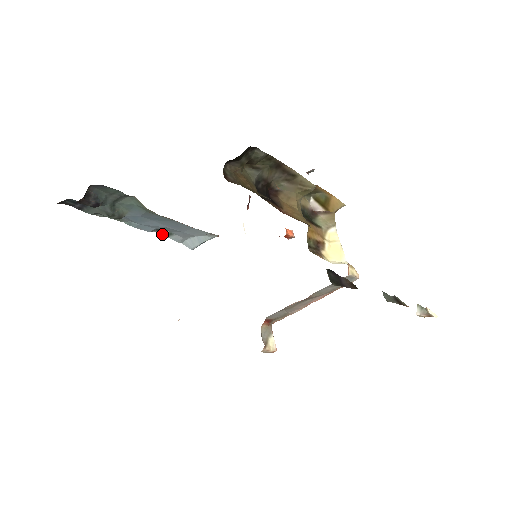
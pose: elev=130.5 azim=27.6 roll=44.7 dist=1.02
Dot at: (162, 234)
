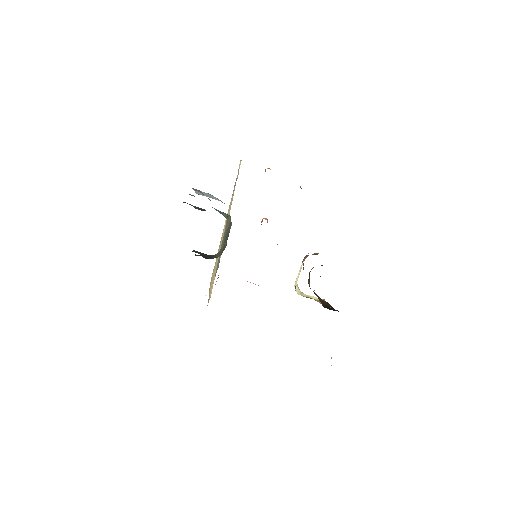
Dot at: (192, 188)
